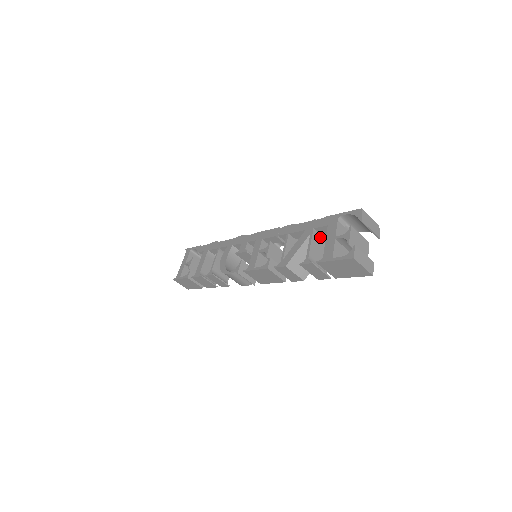
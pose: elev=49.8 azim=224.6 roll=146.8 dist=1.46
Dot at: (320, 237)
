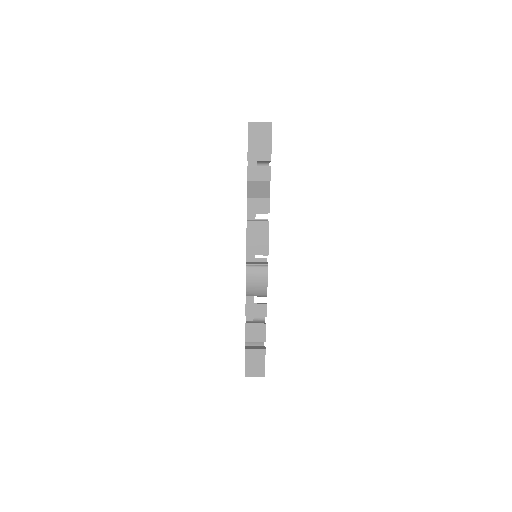
Dot at: occluded
